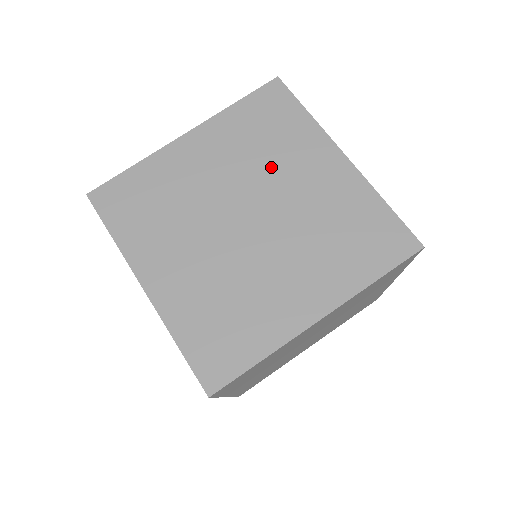
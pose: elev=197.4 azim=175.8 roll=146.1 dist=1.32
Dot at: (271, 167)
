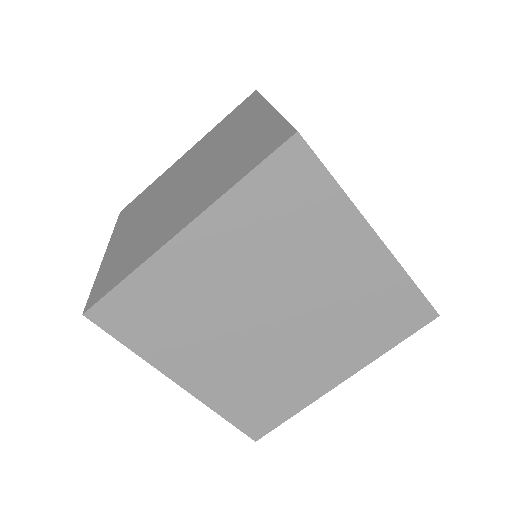
Dot at: (219, 143)
